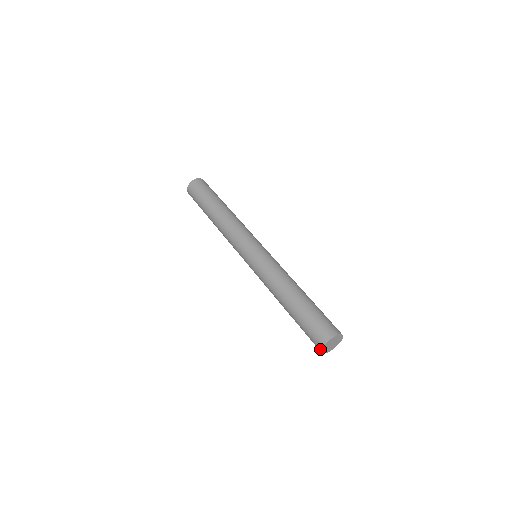
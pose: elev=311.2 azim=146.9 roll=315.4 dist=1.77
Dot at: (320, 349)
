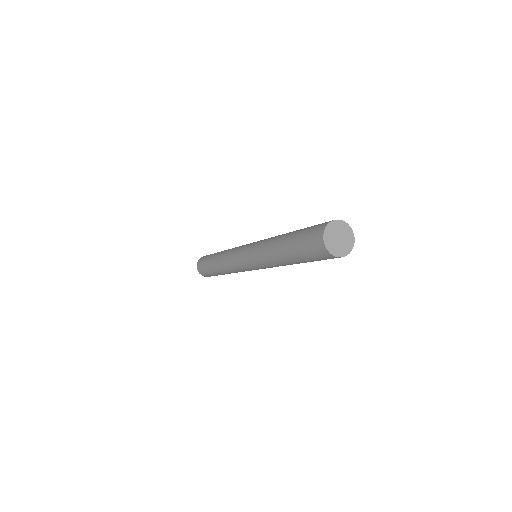
Dot at: (324, 248)
